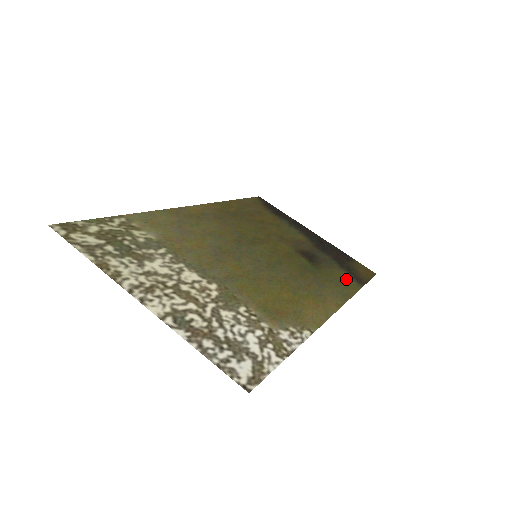
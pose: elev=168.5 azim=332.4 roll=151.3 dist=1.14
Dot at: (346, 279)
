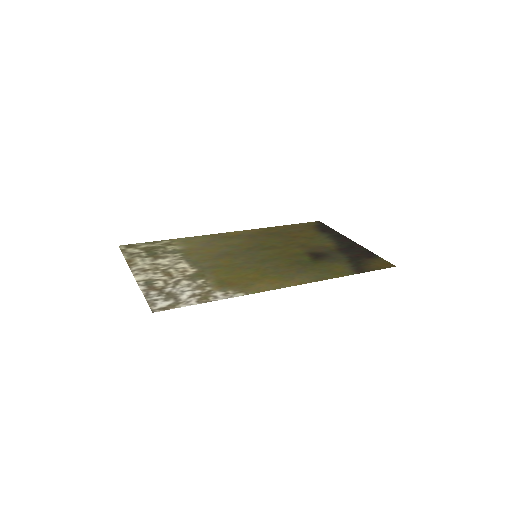
Dot at: (341, 269)
